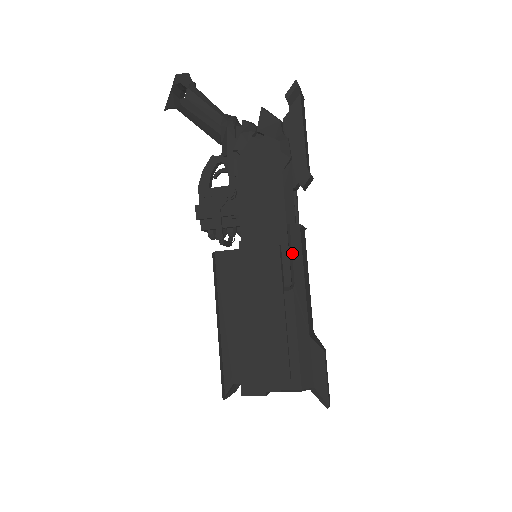
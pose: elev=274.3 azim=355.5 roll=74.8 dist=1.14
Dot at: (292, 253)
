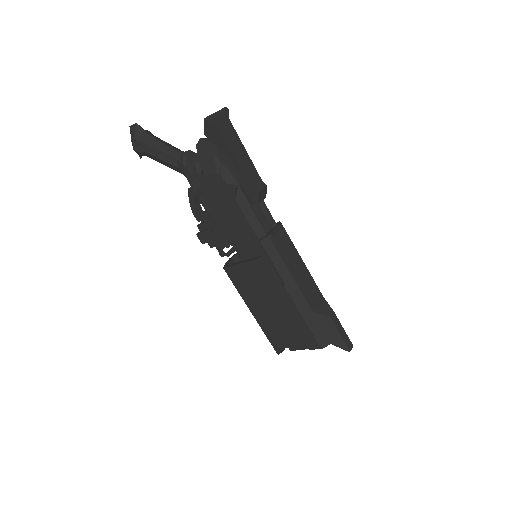
Dot at: (271, 261)
